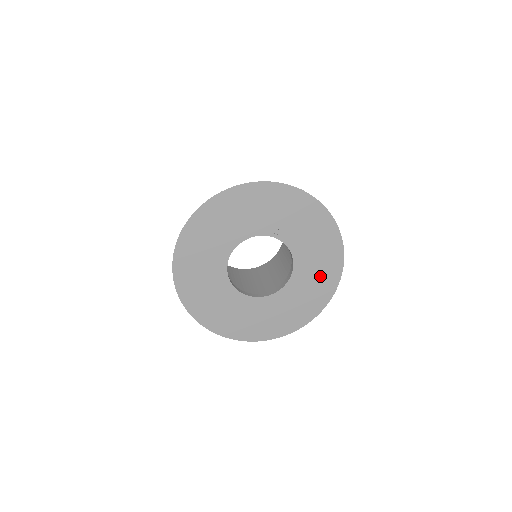
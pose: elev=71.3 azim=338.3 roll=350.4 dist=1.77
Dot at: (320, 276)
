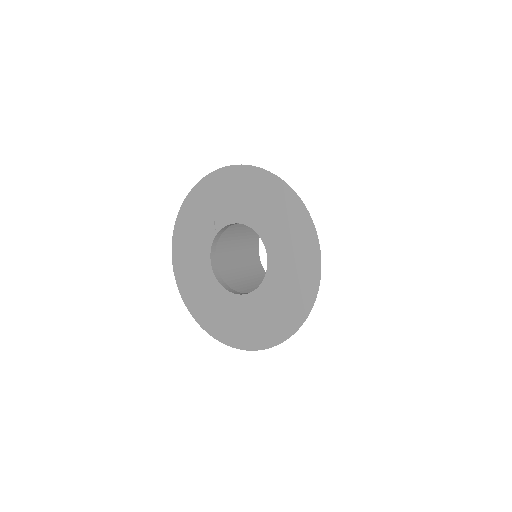
Dot at: (277, 209)
